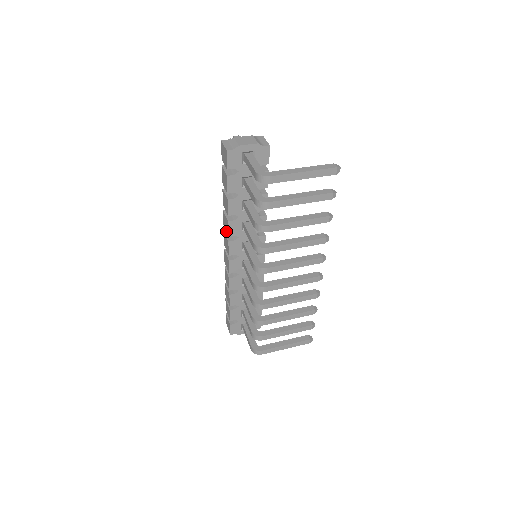
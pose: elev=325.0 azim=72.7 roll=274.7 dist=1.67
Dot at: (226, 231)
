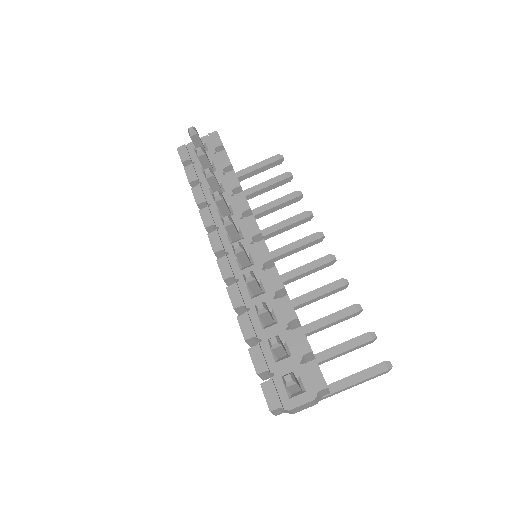
Dot at: occluded
